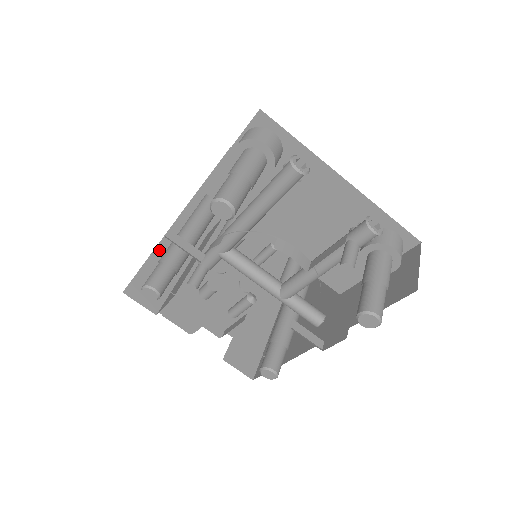
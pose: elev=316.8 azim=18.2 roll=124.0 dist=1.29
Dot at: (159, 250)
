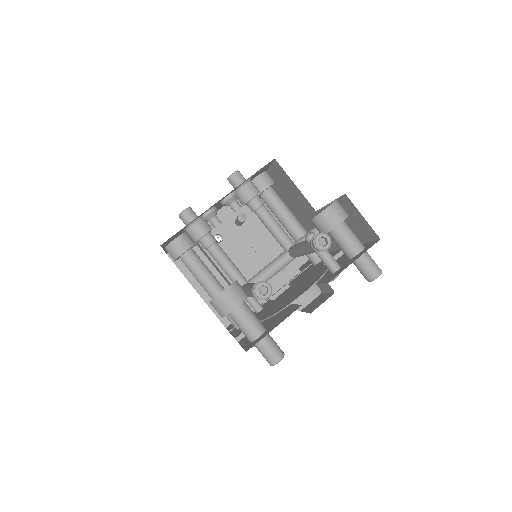
Dot at: (197, 287)
